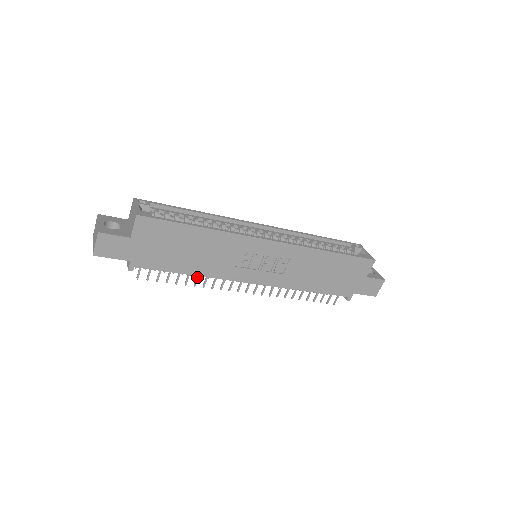
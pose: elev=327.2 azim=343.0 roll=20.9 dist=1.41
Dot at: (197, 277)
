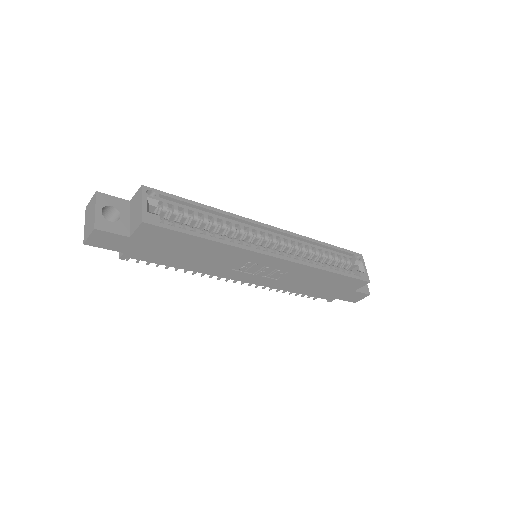
Dot at: occluded
